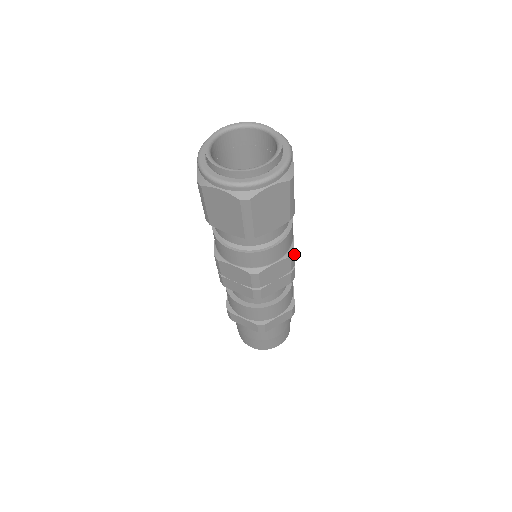
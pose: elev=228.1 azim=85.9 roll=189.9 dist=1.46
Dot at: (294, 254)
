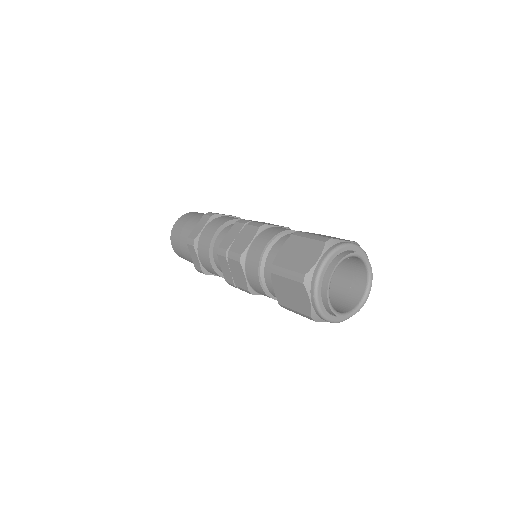
Dot at: occluded
